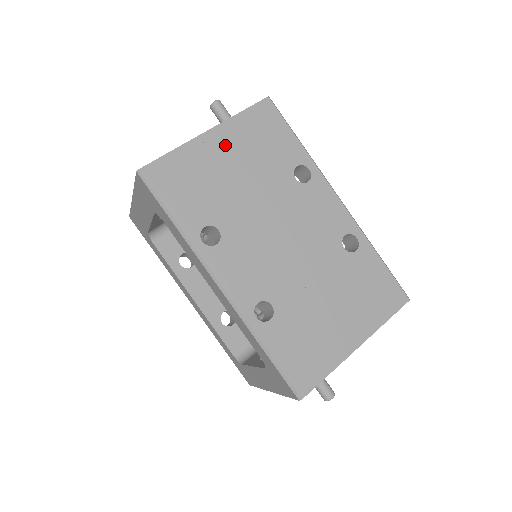
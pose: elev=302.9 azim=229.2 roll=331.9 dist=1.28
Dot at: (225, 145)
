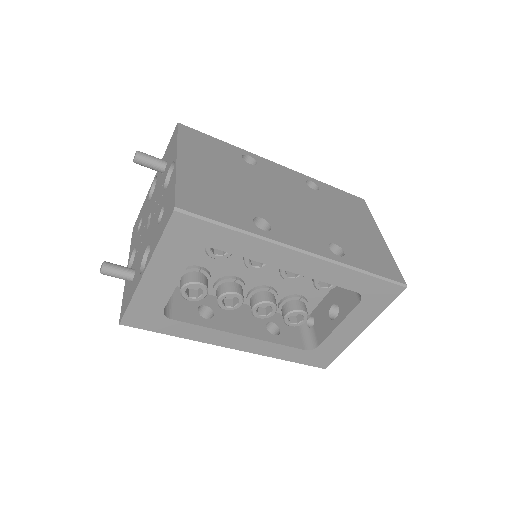
Dot at: (196, 163)
